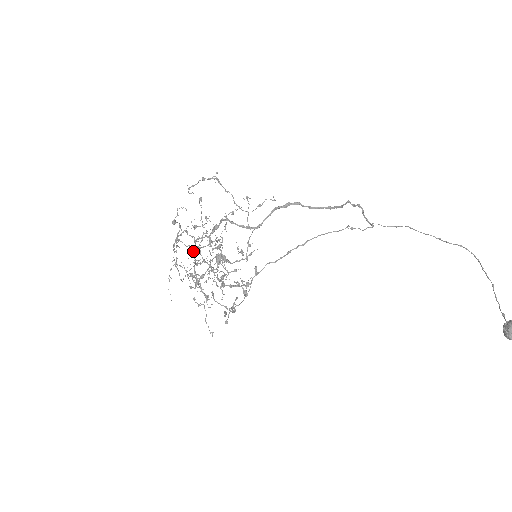
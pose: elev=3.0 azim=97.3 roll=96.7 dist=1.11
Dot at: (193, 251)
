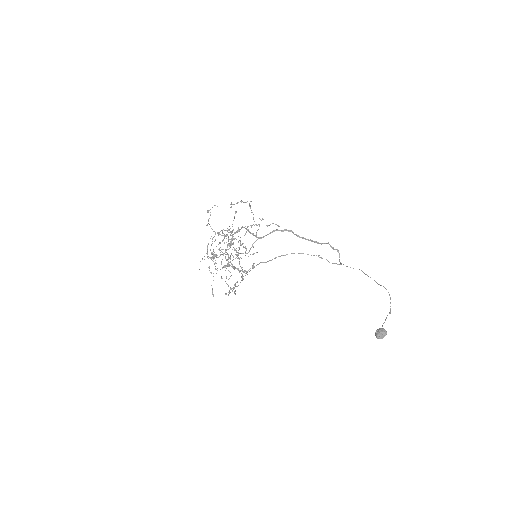
Dot at: occluded
